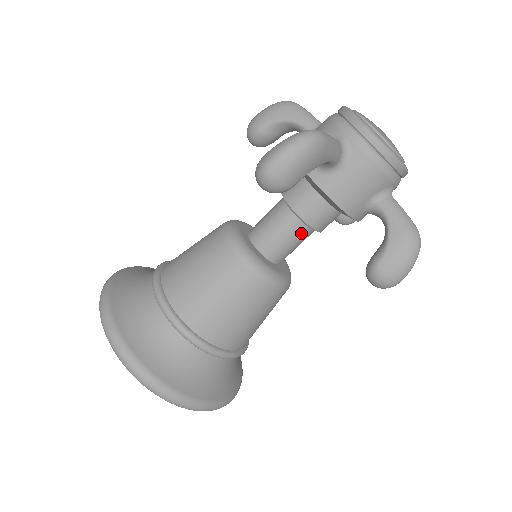
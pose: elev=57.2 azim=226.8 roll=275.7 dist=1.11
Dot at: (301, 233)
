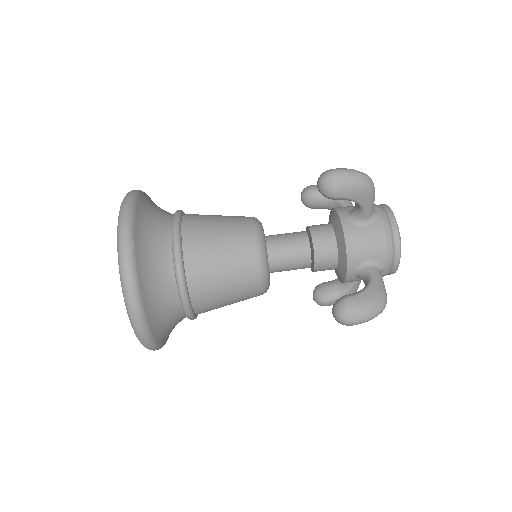
Dot at: occluded
